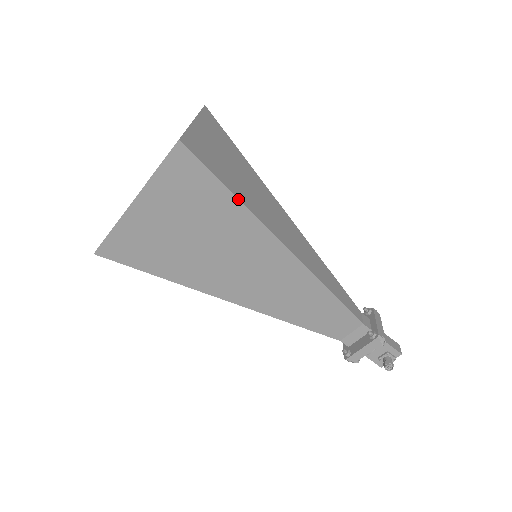
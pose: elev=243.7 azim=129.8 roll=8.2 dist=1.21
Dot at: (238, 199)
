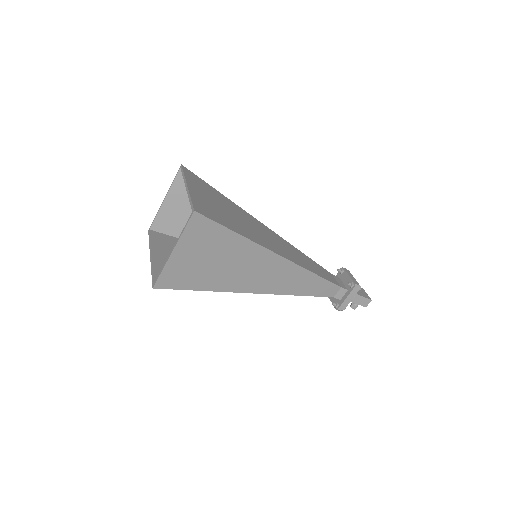
Dot at: occluded
